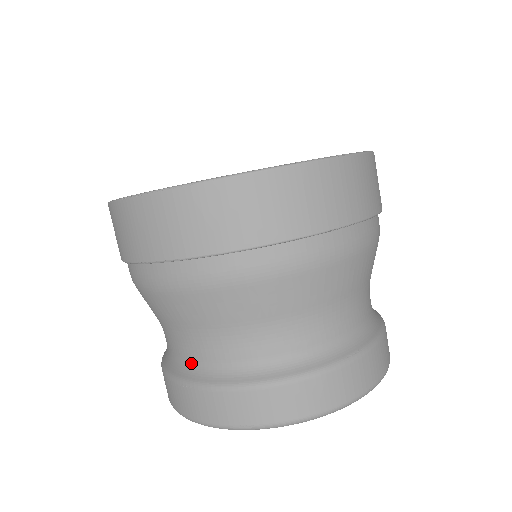
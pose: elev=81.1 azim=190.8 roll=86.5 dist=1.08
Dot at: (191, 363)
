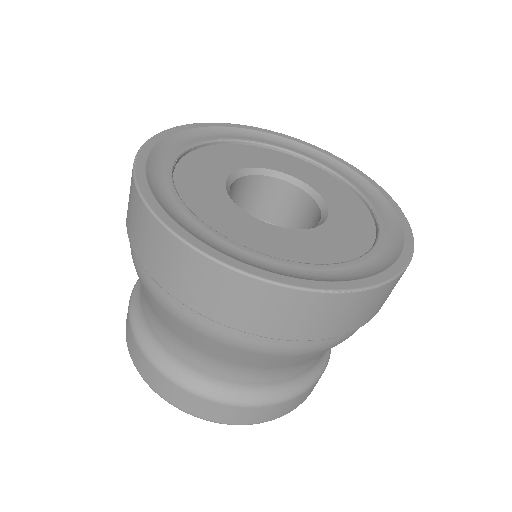
Dot at: (265, 387)
